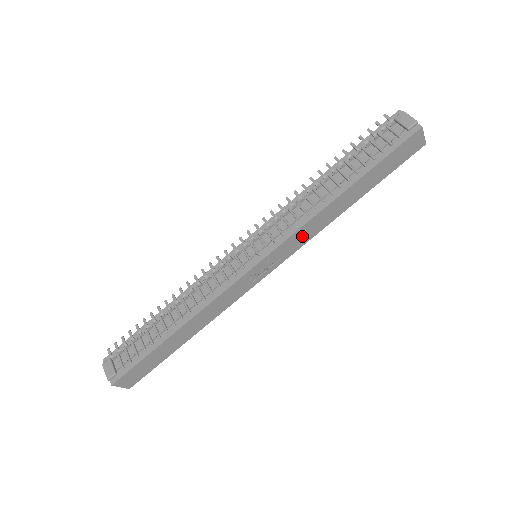
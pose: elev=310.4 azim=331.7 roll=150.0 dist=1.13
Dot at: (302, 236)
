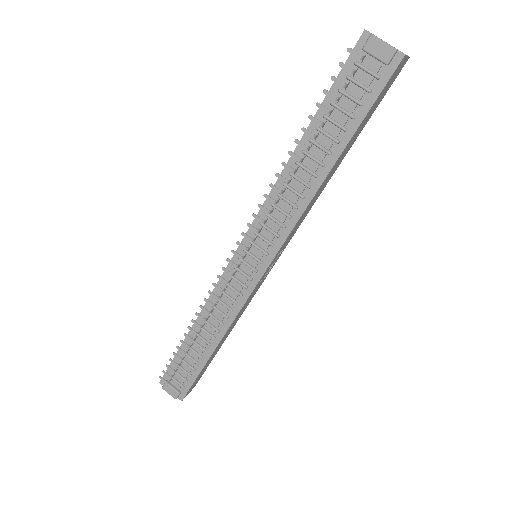
Dot at: (298, 224)
